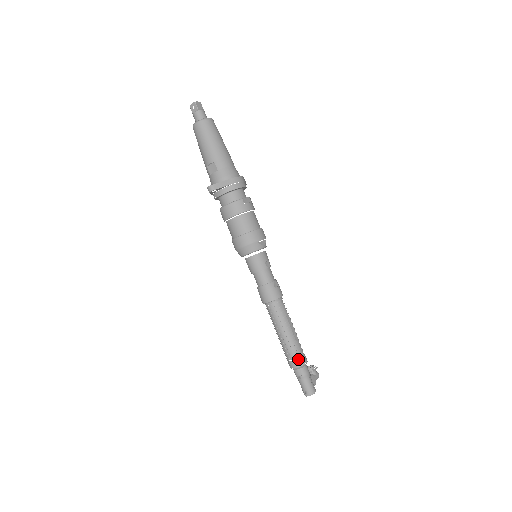
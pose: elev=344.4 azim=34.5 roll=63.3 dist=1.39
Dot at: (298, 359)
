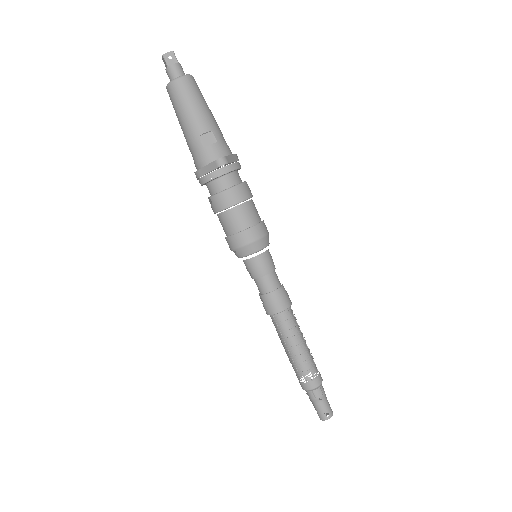
Dot at: (318, 375)
